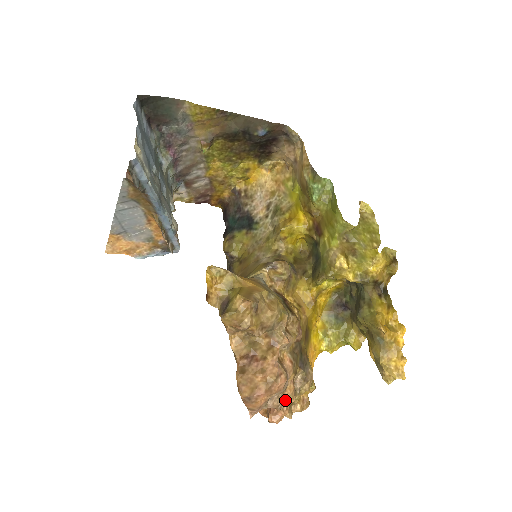
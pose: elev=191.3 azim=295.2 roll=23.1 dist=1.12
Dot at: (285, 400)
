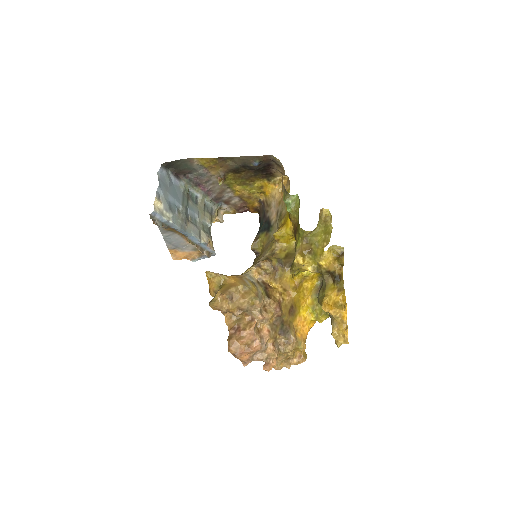
Dot at: (268, 356)
